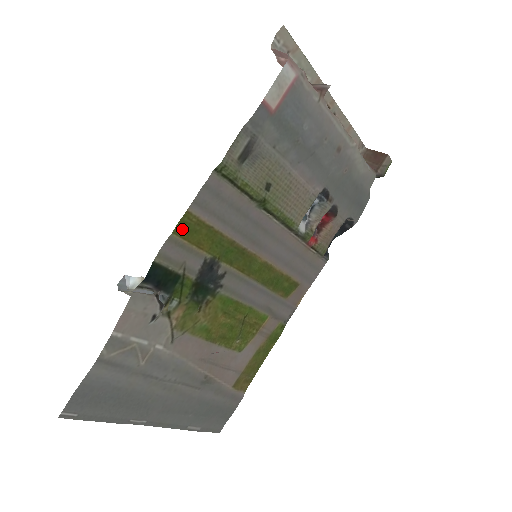
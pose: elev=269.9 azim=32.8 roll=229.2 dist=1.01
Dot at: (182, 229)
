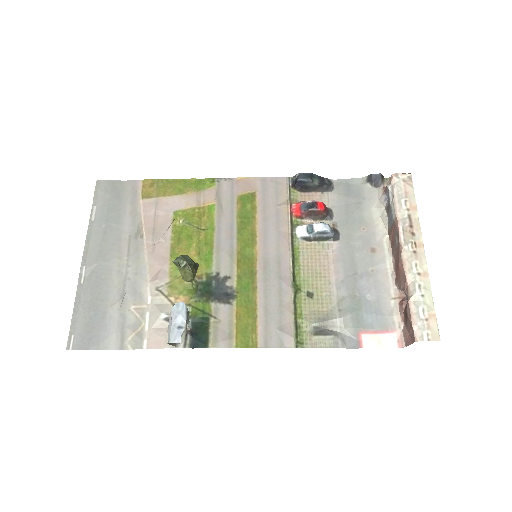
Dot at: (242, 341)
